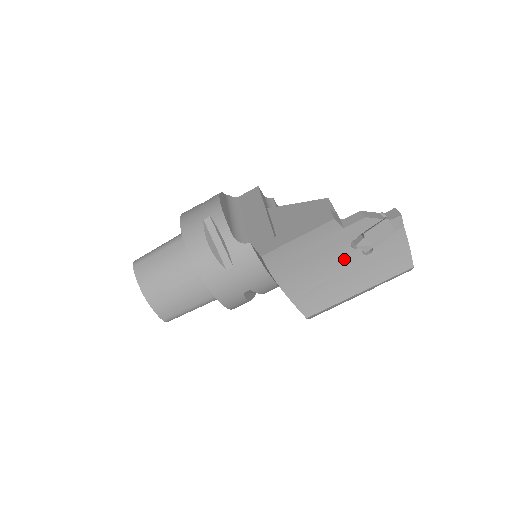
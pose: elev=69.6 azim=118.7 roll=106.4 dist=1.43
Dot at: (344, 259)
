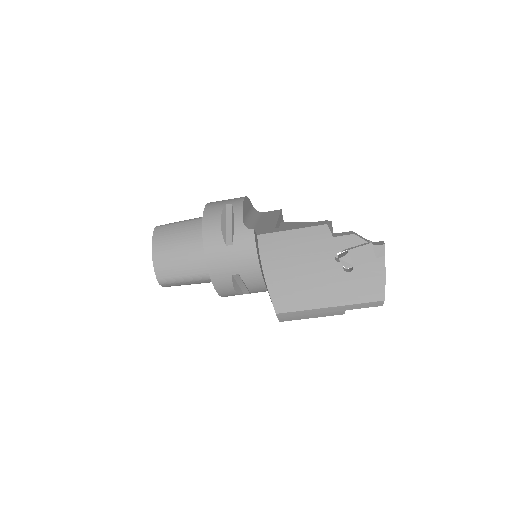
Dot at: (326, 268)
